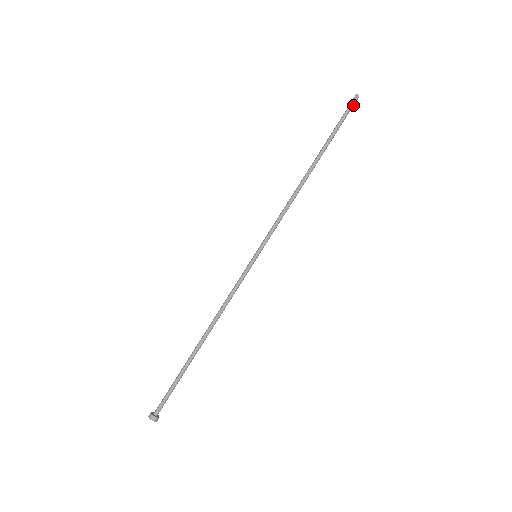
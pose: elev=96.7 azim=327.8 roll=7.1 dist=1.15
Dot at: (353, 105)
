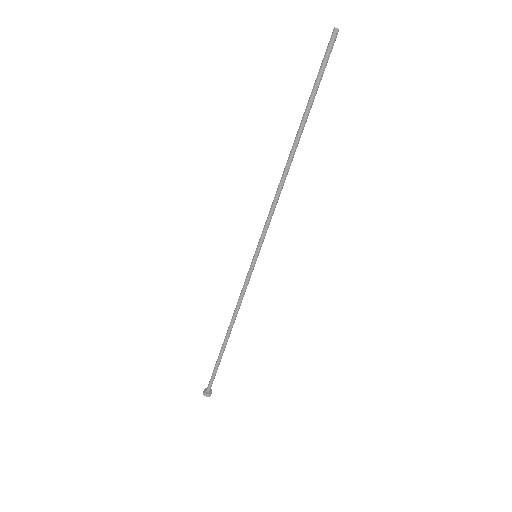
Dot at: (332, 46)
